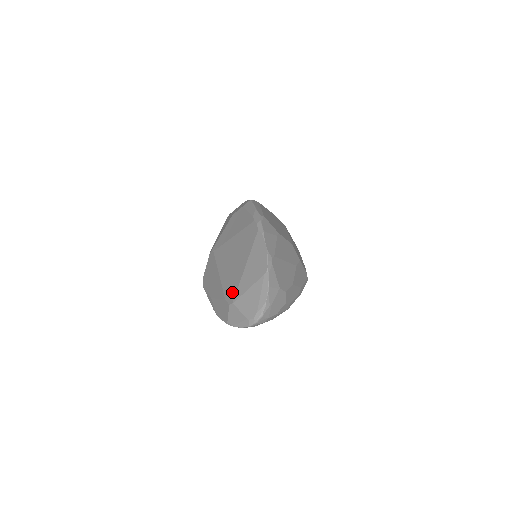
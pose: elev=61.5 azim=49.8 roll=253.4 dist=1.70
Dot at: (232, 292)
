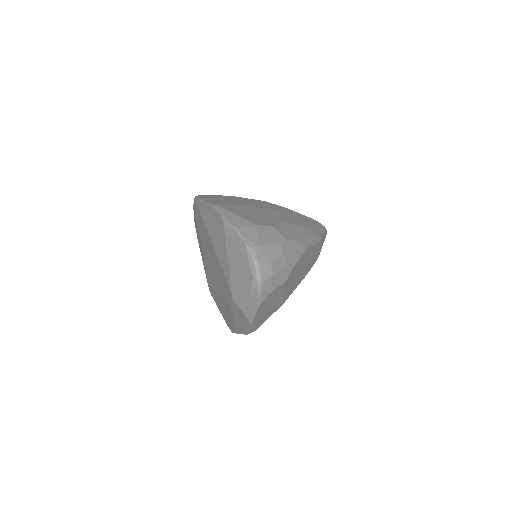
Dot at: (225, 285)
